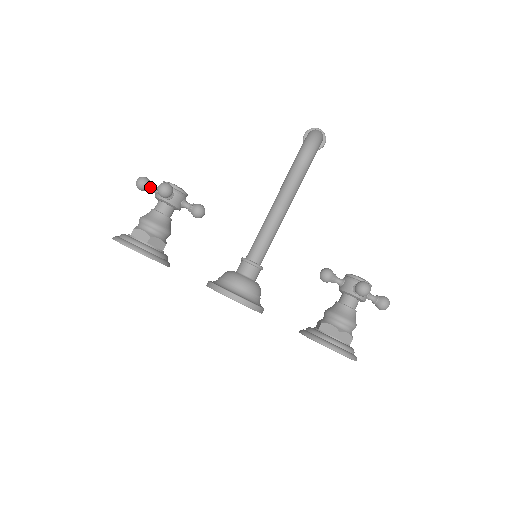
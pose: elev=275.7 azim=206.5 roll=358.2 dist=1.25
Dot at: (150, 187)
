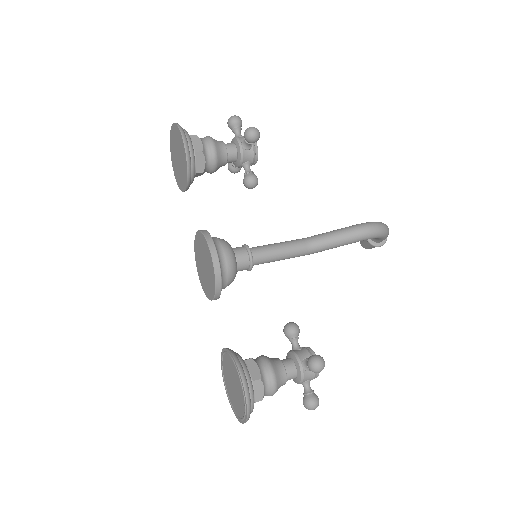
Dot at: (238, 129)
